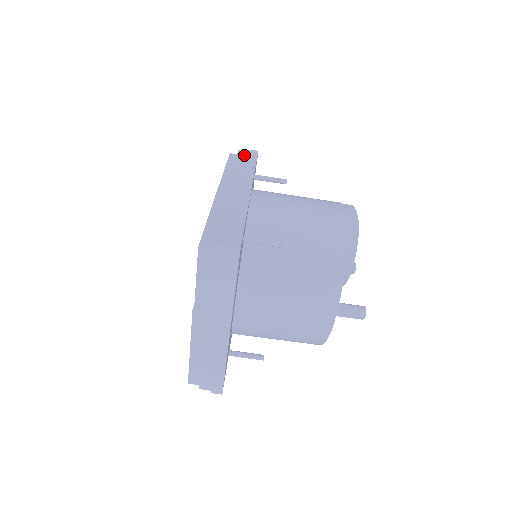
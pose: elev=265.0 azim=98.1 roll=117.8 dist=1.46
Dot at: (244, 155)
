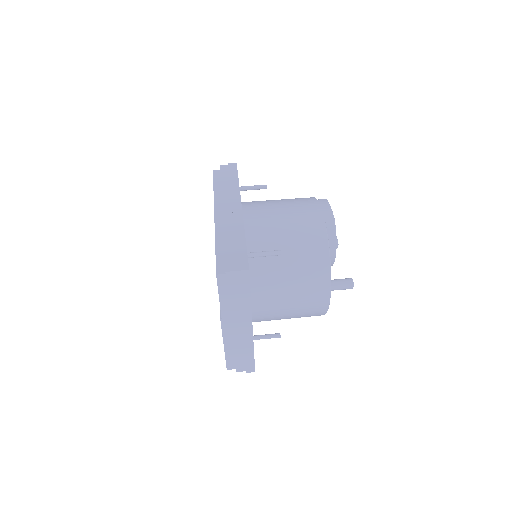
Dot at: (226, 171)
